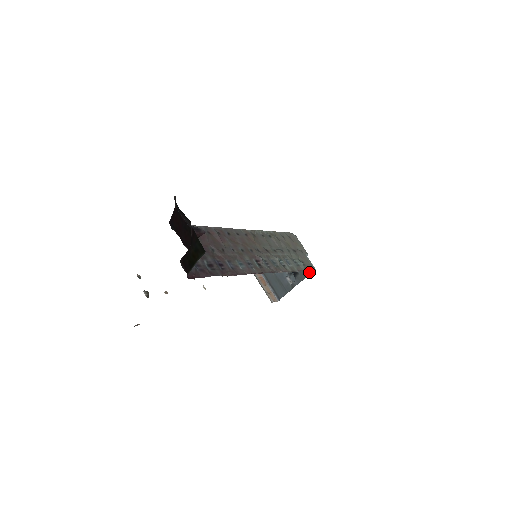
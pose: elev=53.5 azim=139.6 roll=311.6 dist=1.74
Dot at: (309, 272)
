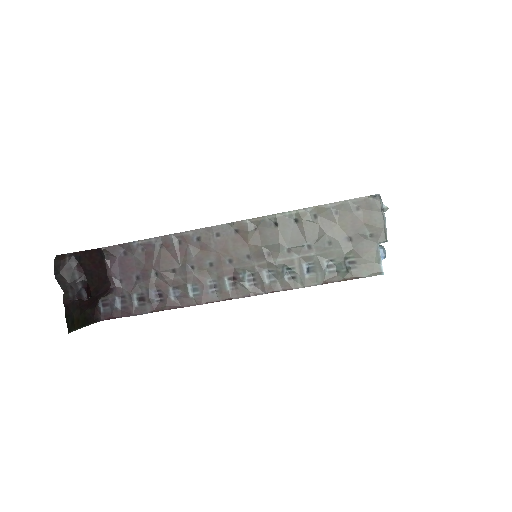
Dot at: occluded
